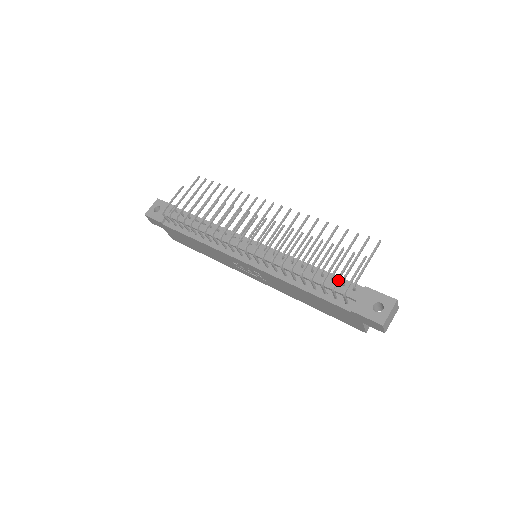
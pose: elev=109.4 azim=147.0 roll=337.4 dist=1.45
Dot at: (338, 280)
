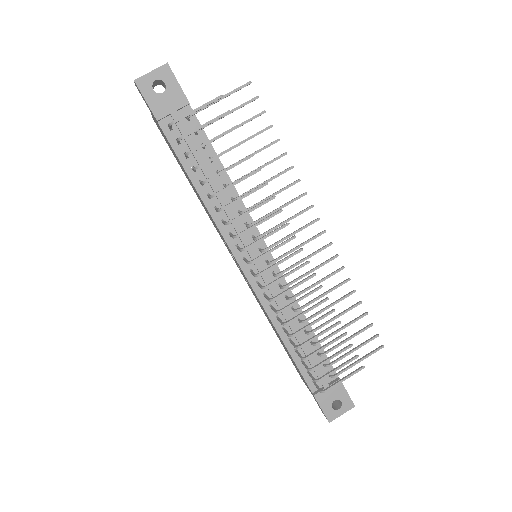
Dot at: (326, 376)
